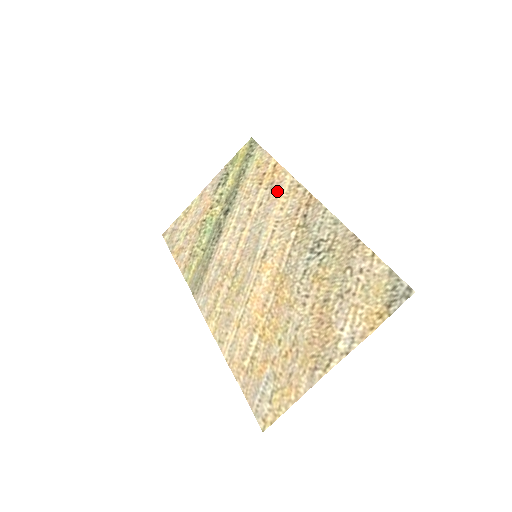
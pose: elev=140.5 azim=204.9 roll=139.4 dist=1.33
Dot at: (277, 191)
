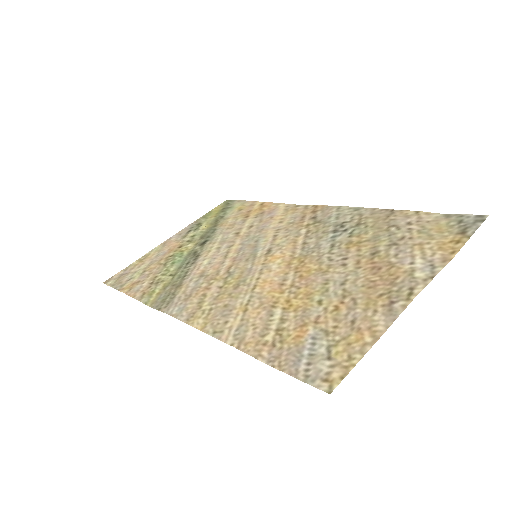
Dot at: (270, 215)
